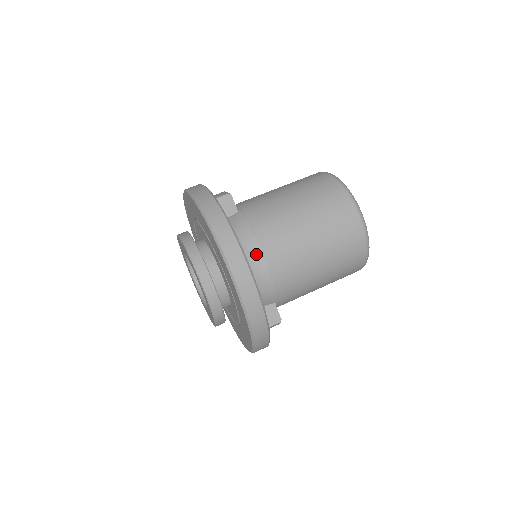
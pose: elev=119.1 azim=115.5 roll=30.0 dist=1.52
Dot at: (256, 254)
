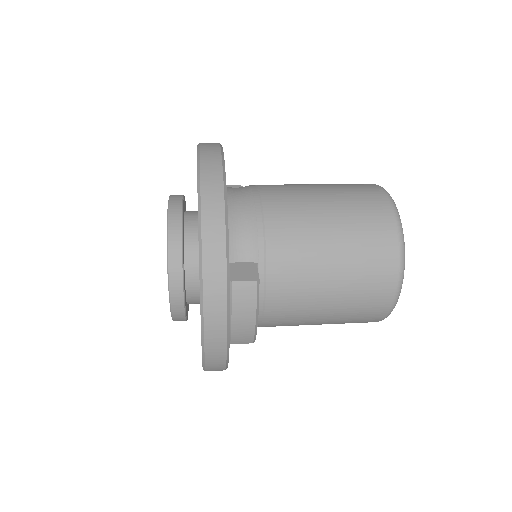
Dot at: (244, 193)
